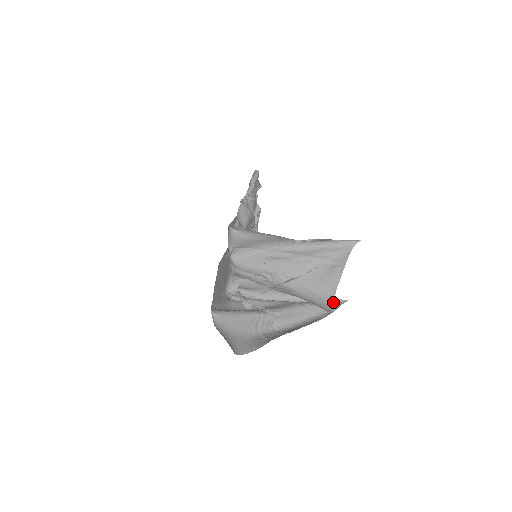
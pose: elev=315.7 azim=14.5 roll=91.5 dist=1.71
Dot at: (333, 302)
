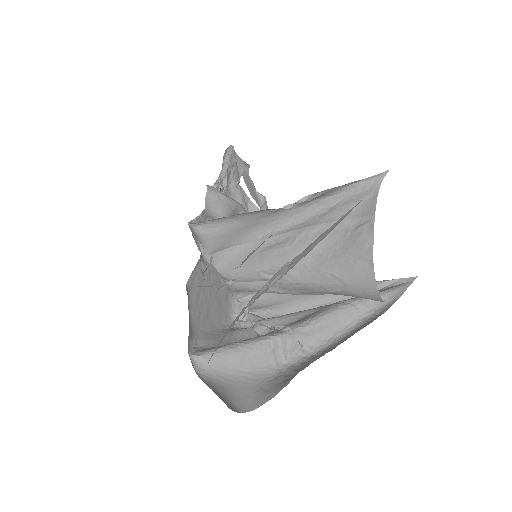
Dot at: (395, 286)
